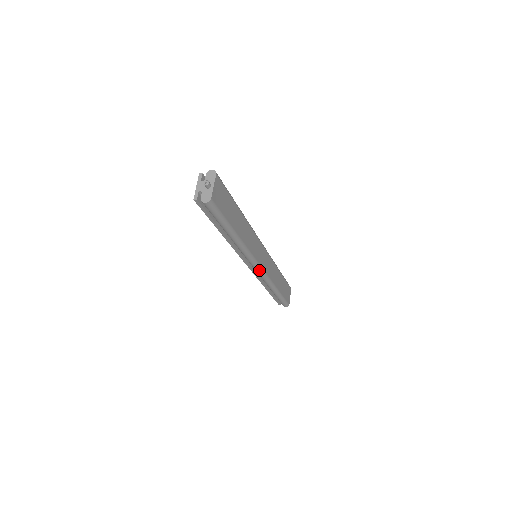
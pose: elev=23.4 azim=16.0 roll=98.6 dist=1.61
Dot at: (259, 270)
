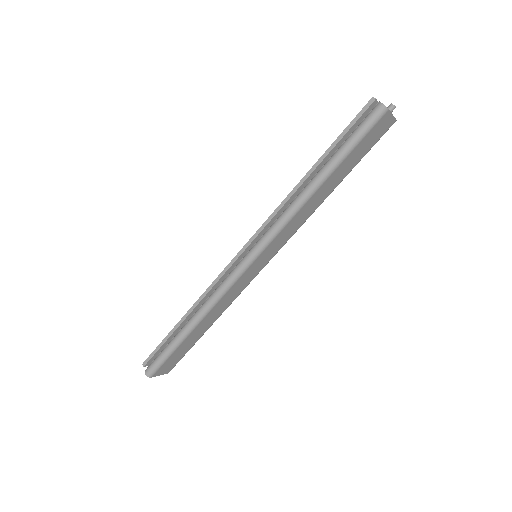
Dot at: (246, 263)
